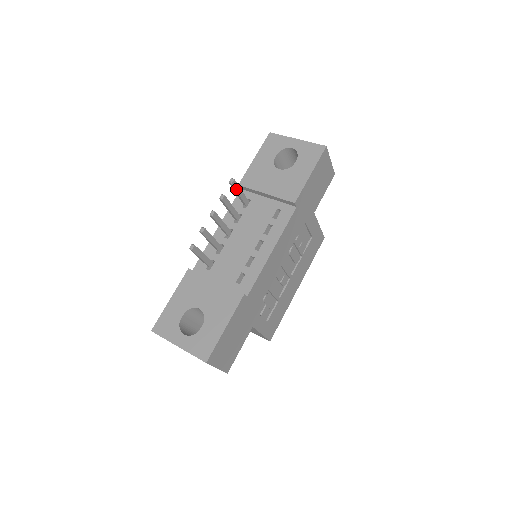
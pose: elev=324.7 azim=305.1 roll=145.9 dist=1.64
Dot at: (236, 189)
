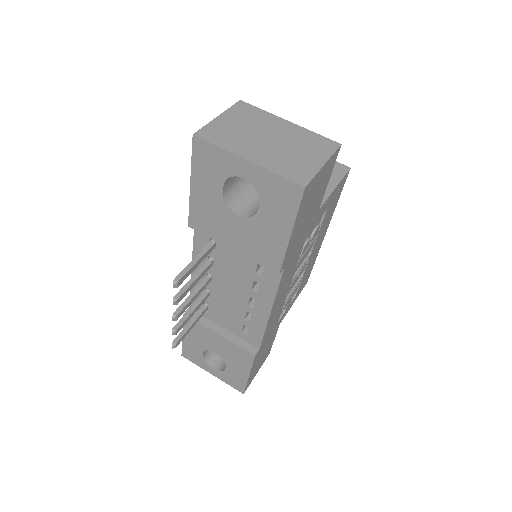
Dot at: (188, 275)
